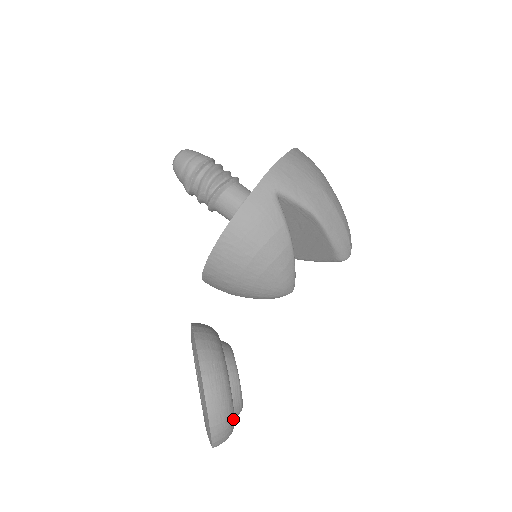
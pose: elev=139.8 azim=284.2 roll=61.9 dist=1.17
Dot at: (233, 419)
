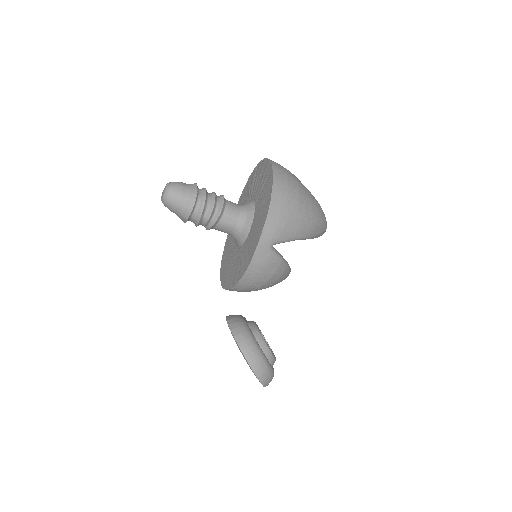
Dot at: occluded
